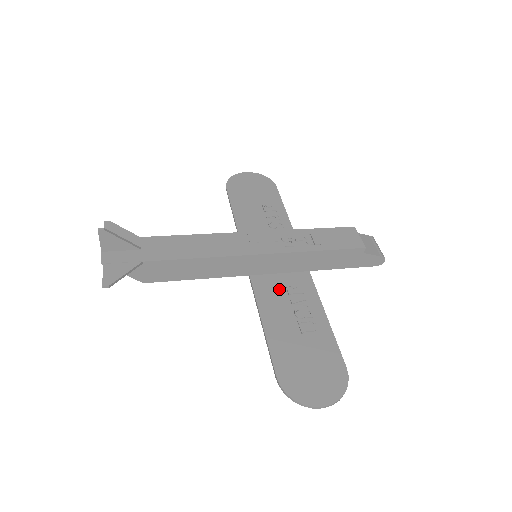
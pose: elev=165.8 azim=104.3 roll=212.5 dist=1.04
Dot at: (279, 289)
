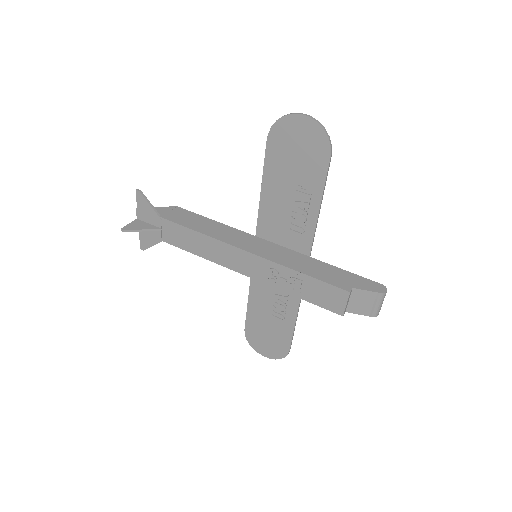
Dot at: occluded
